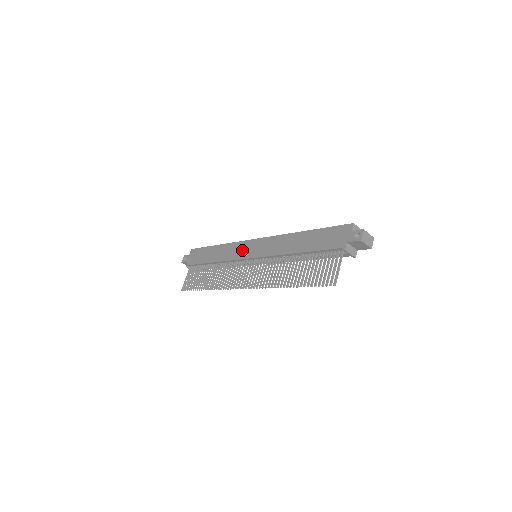
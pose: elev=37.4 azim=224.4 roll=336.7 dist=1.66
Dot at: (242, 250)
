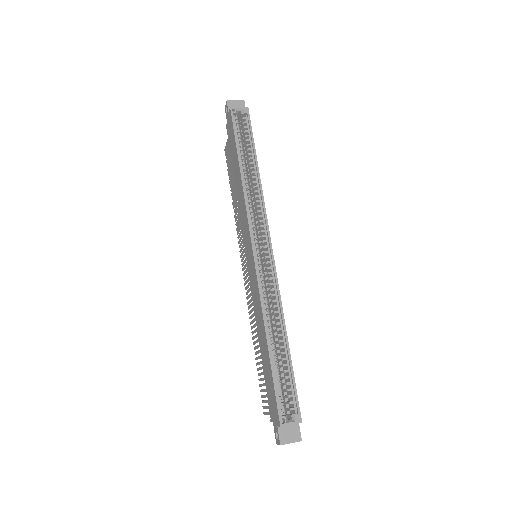
Dot at: (245, 234)
